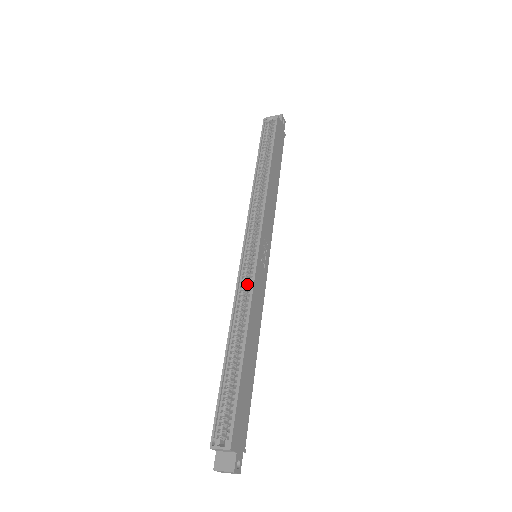
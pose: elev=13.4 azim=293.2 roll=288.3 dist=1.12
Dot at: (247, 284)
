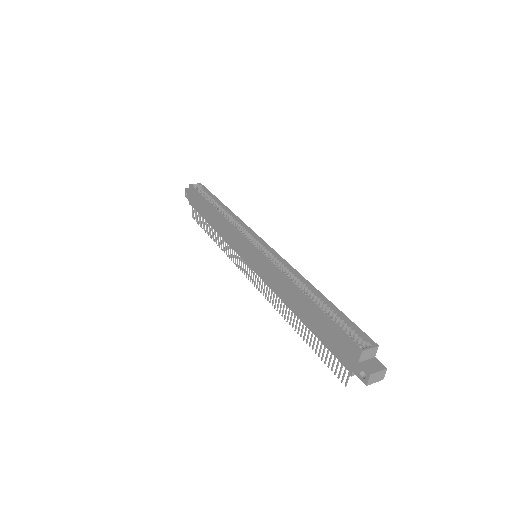
Dot at: occluded
